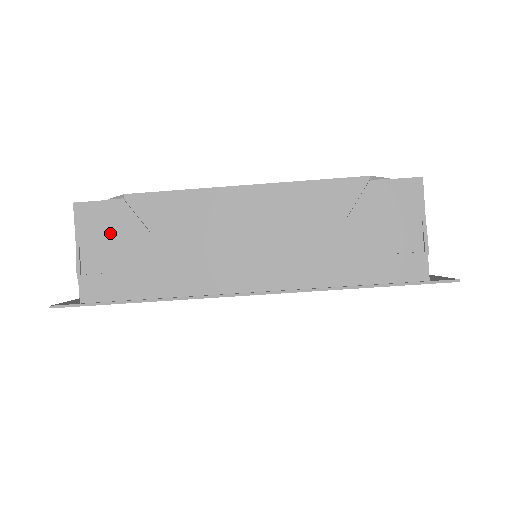
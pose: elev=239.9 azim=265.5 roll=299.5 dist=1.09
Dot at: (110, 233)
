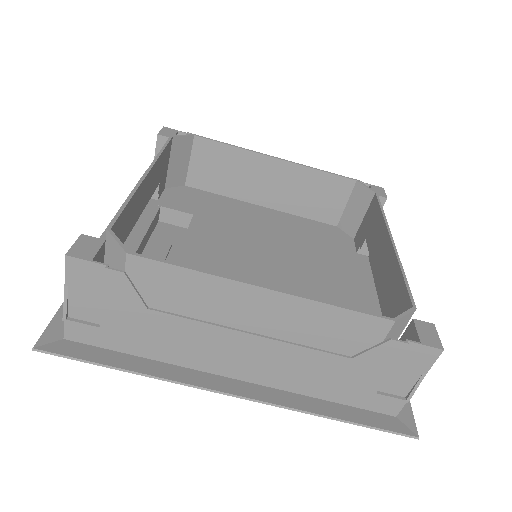
Dot at: (104, 297)
